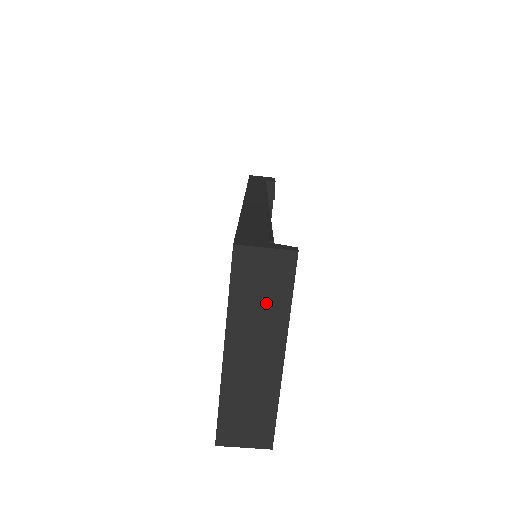
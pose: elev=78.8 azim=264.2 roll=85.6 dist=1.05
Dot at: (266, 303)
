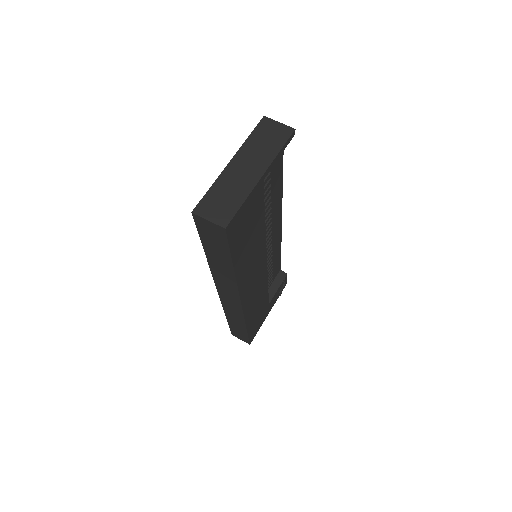
Dot at: (266, 146)
